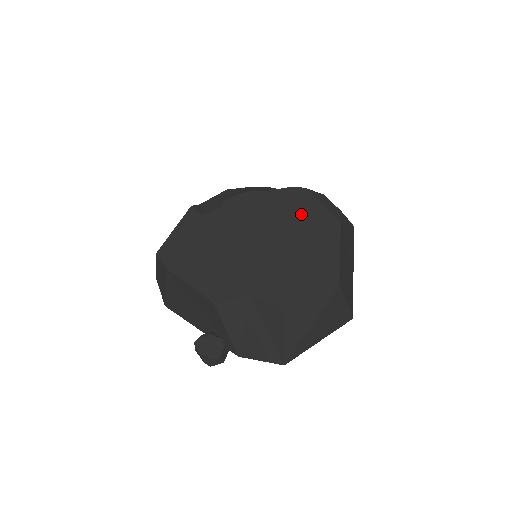
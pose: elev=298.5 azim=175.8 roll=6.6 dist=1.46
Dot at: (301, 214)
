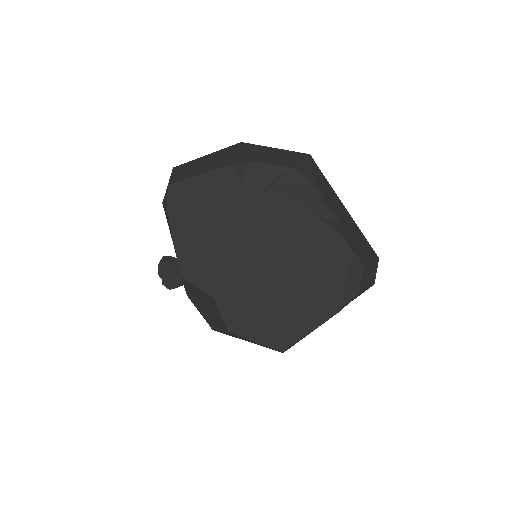
Dot at: (320, 271)
